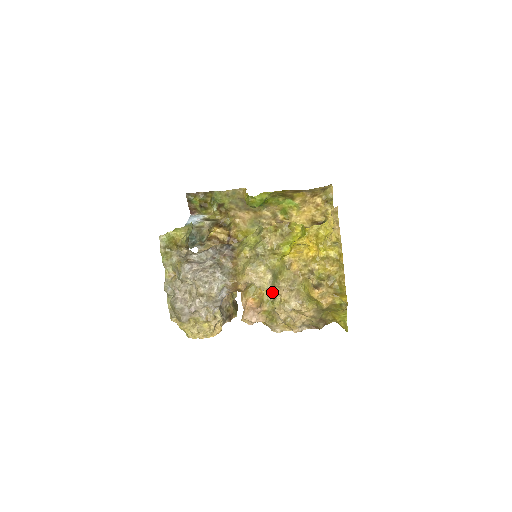
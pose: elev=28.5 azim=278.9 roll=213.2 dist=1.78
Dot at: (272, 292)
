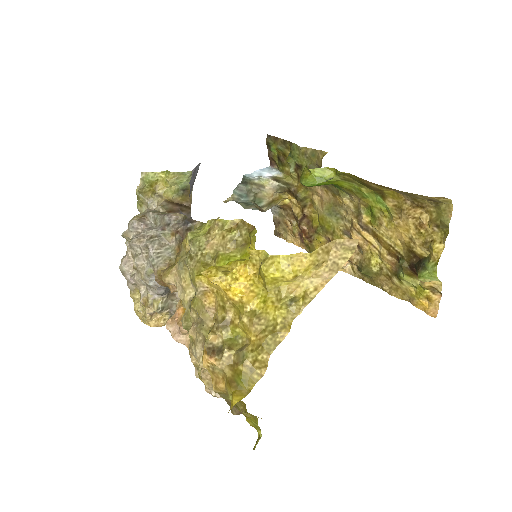
Dot at: (187, 317)
